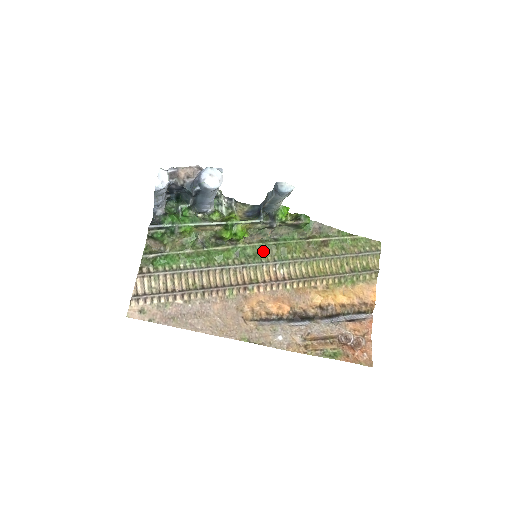
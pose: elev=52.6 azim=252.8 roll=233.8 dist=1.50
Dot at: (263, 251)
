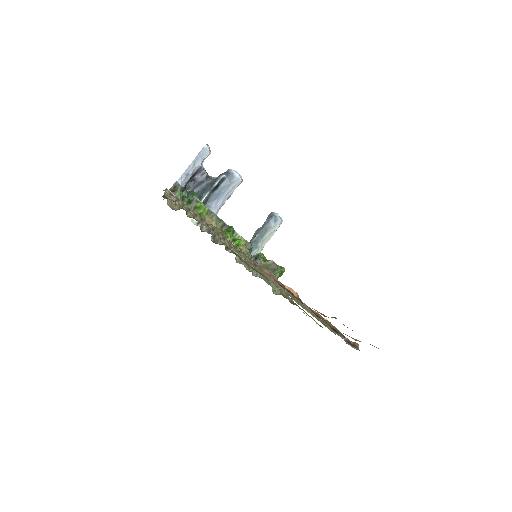
Dot at: (254, 269)
